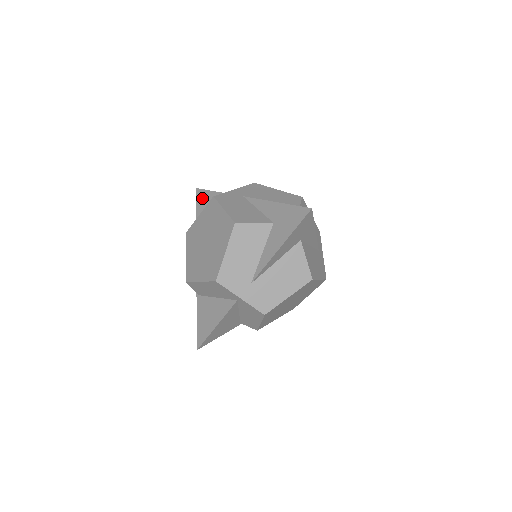
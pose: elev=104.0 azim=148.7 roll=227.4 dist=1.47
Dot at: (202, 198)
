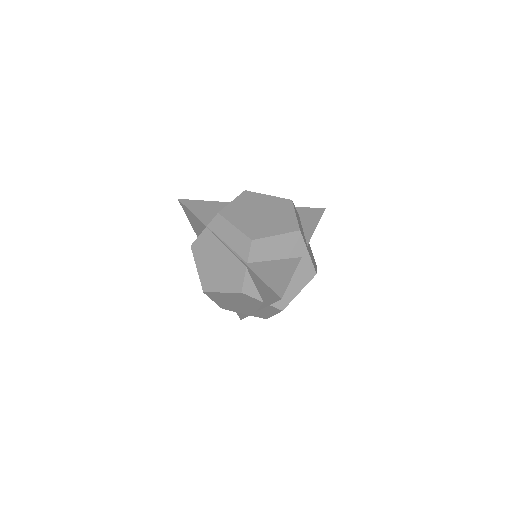
Dot at: (195, 204)
